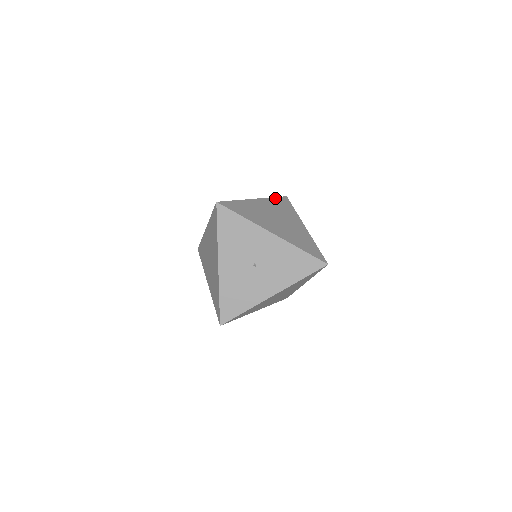
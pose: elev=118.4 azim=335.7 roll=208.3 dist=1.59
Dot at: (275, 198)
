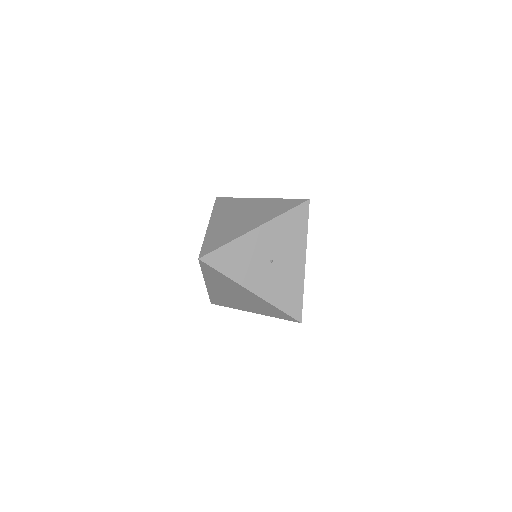
Dot at: (214, 208)
